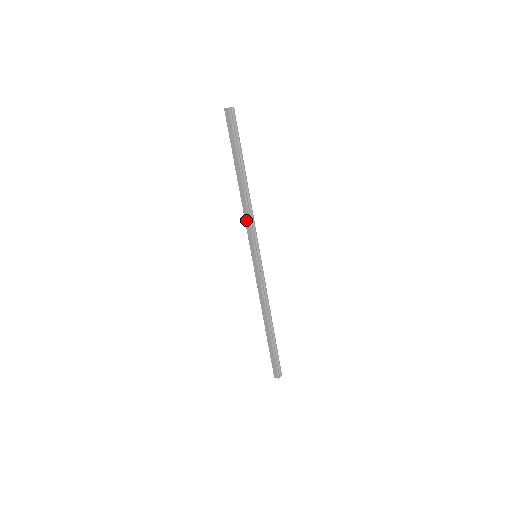
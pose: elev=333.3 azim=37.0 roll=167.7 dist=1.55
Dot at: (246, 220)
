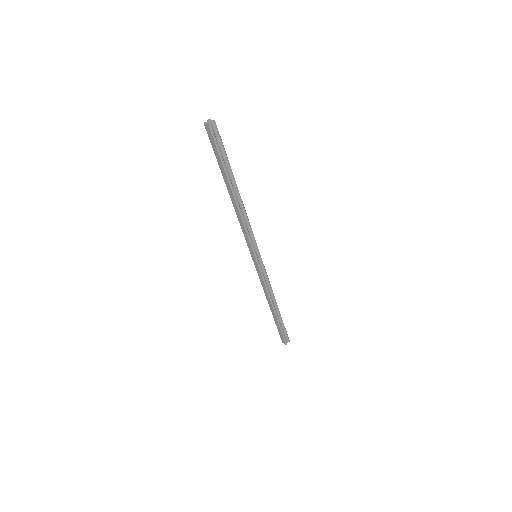
Dot at: (242, 228)
